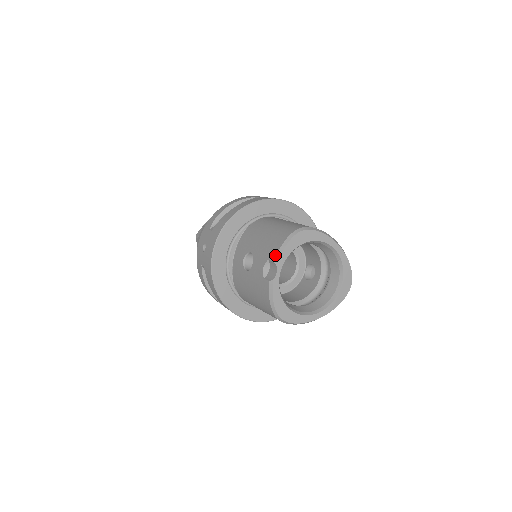
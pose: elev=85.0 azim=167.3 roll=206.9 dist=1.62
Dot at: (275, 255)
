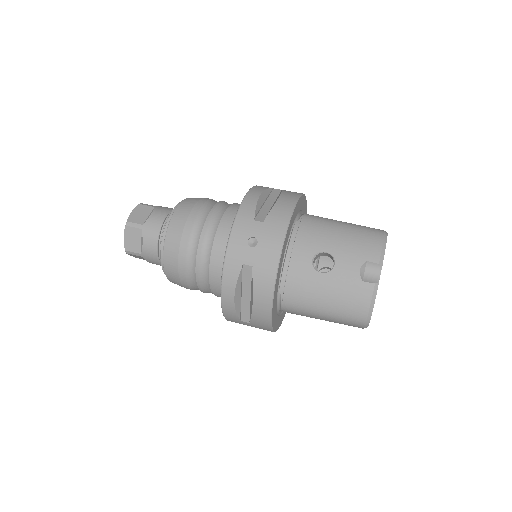
Dot at: (379, 257)
